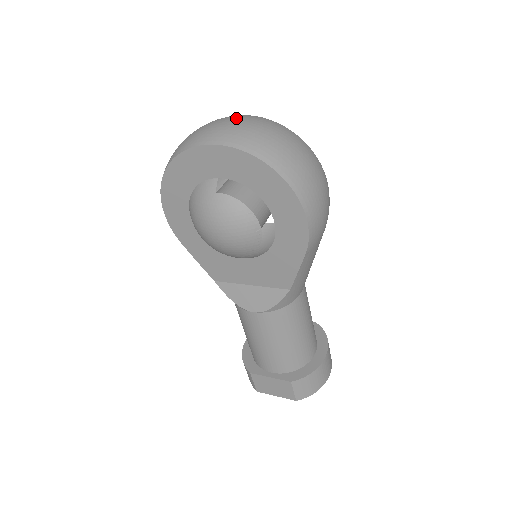
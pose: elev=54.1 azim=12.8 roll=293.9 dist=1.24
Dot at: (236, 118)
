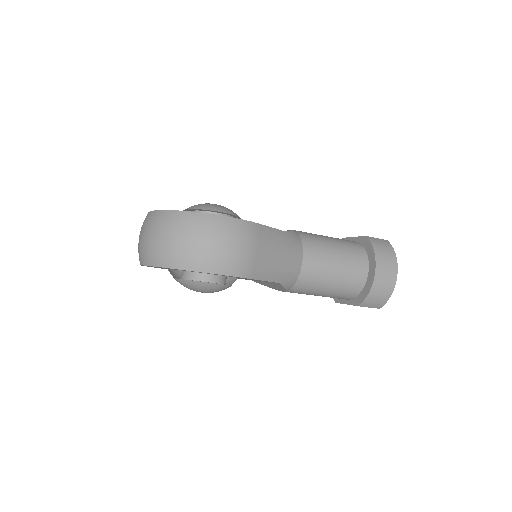
Dot at: (143, 228)
